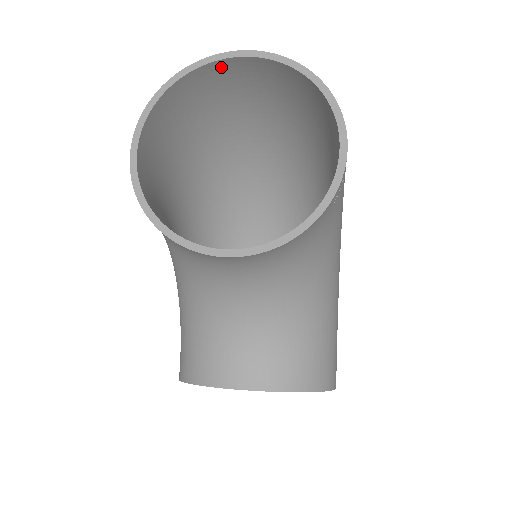
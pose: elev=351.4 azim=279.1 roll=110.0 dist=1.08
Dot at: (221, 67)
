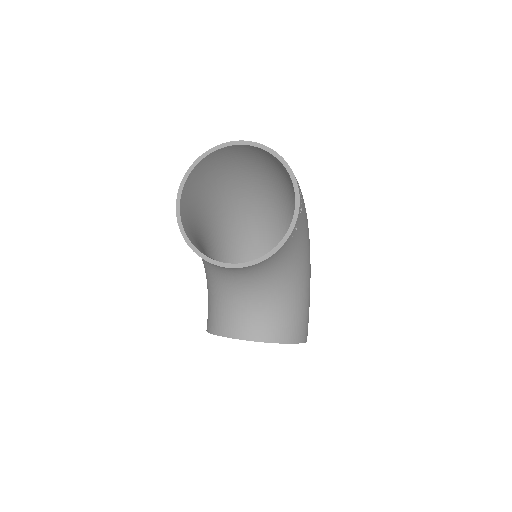
Dot at: (231, 148)
